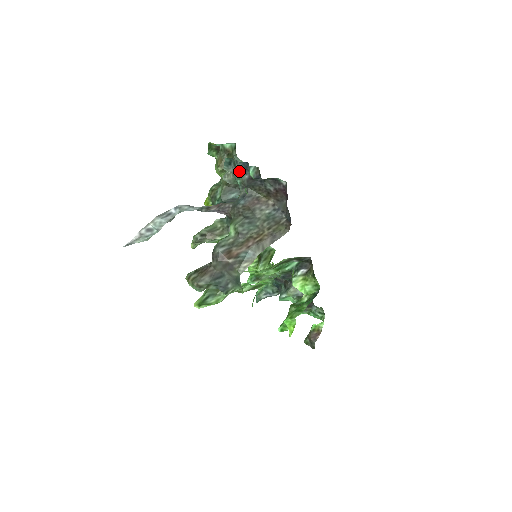
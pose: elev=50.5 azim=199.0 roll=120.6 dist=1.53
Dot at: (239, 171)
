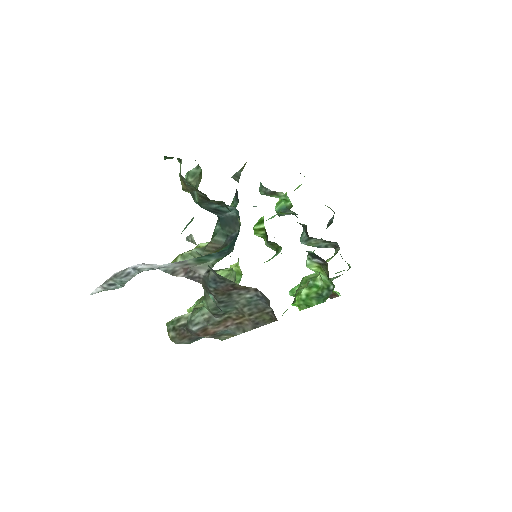
Dot at: occluded
